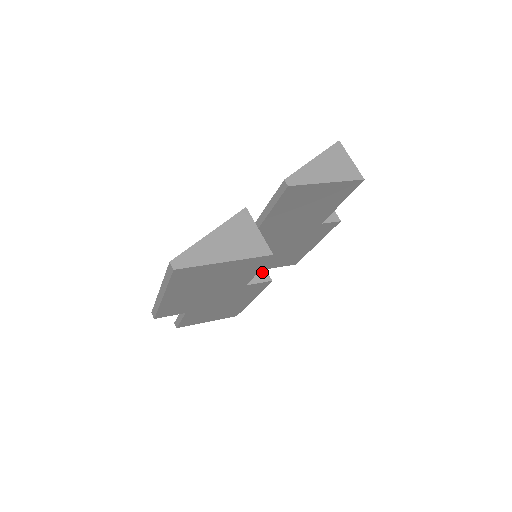
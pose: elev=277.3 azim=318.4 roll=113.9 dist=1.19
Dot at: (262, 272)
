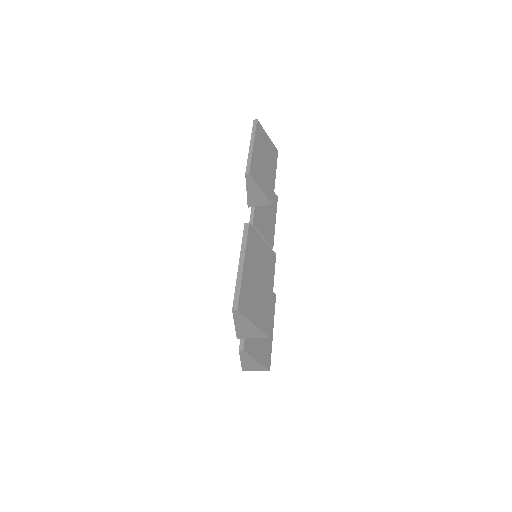
Dot at: occluded
